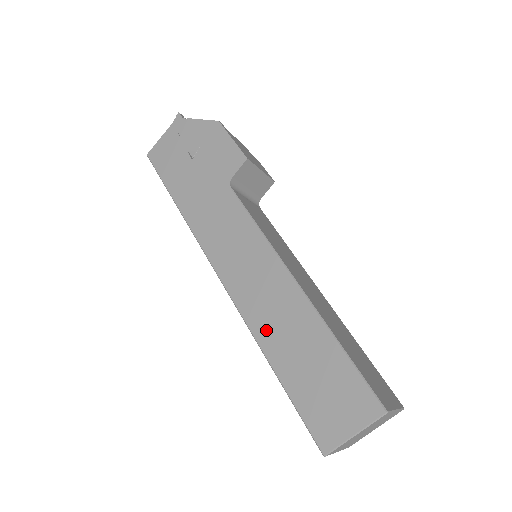
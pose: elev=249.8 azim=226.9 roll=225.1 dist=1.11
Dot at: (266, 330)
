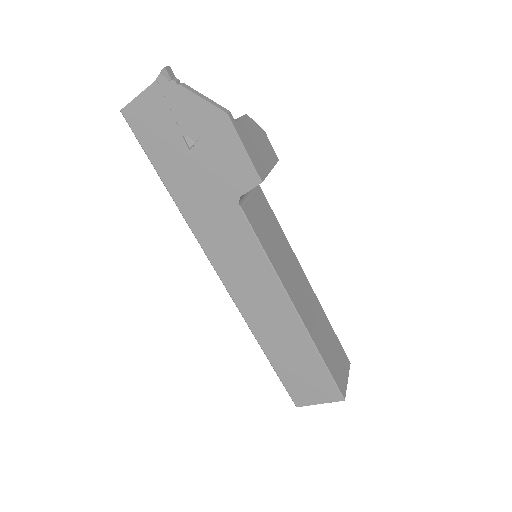
Dot at: (265, 334)
